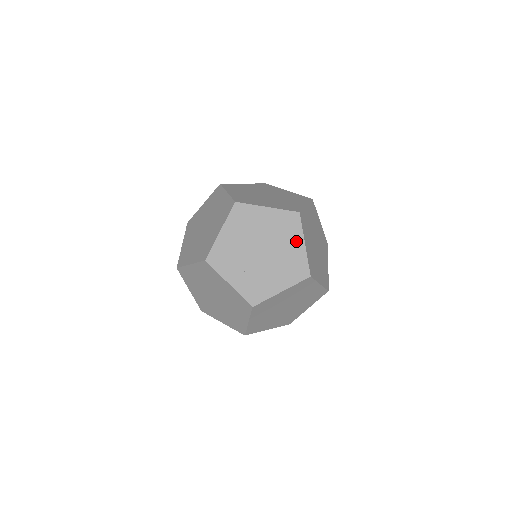
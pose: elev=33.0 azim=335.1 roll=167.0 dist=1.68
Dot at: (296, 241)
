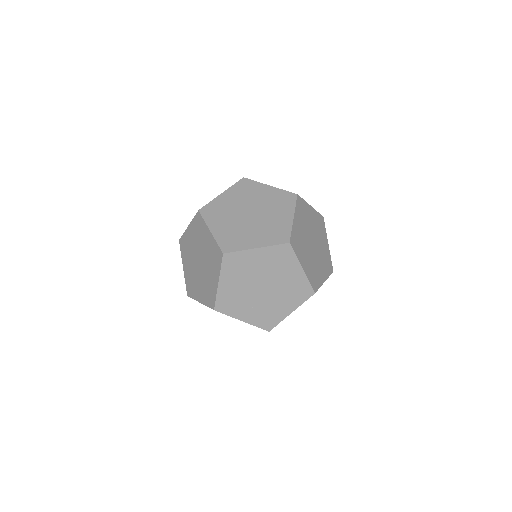
Dot at: (293, 269)
